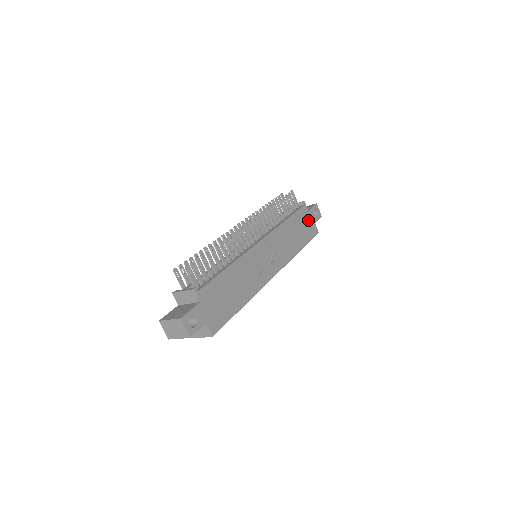
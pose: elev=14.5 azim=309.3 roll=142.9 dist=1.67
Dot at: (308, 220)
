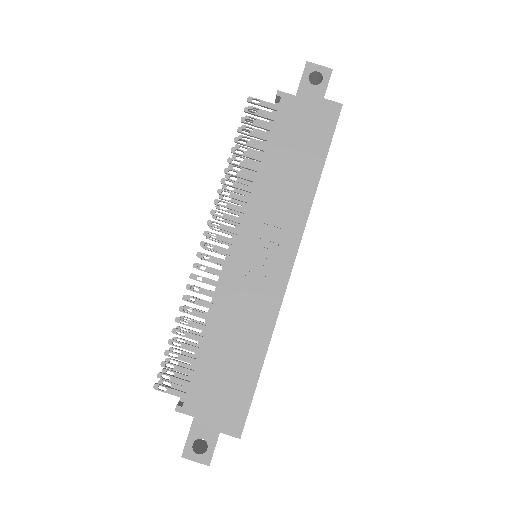
Dot at: (305, 111)
